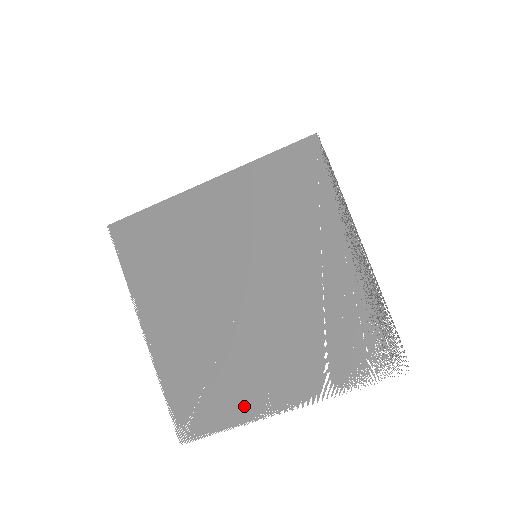
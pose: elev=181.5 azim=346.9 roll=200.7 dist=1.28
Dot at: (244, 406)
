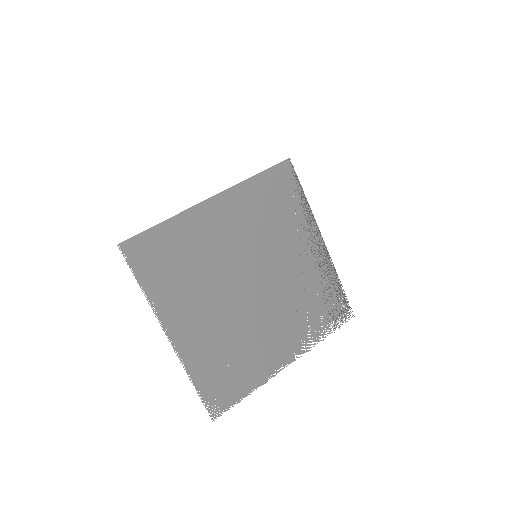
Dot at: (258, 373)
